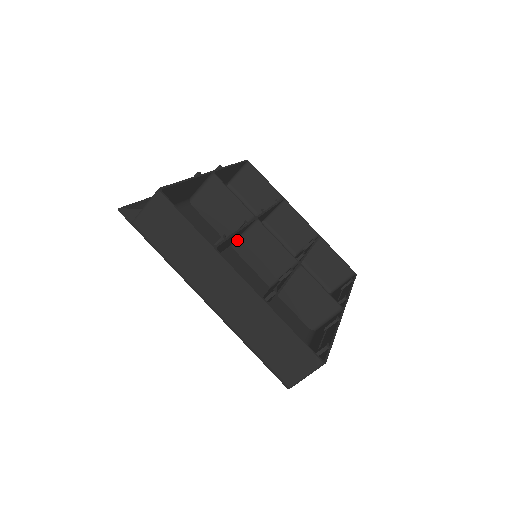
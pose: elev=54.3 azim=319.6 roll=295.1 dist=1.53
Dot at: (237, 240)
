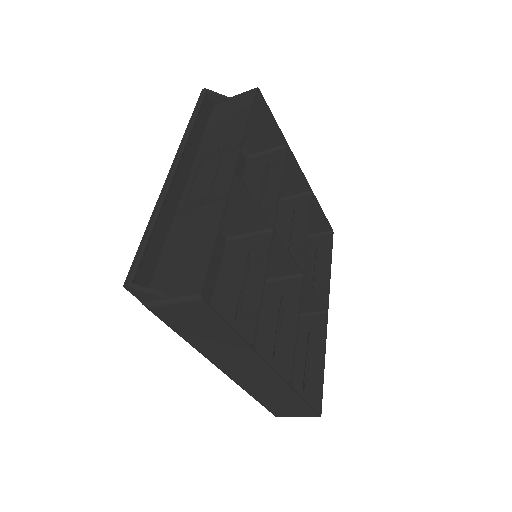
Dot at: (239, 239)
